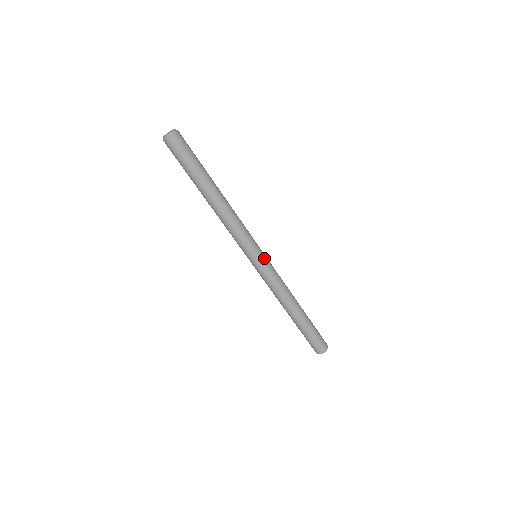
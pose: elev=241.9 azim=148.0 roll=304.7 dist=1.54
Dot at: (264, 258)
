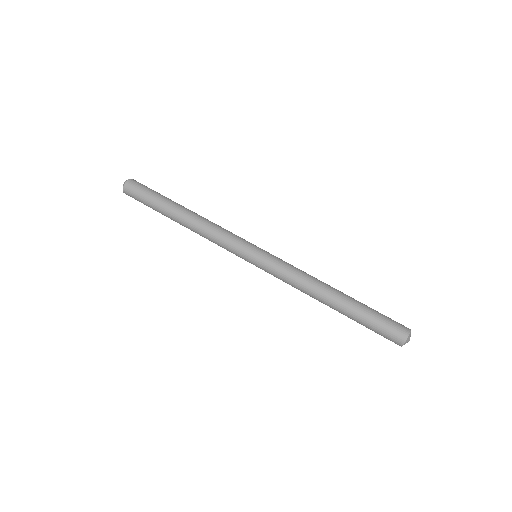
Dot at: occluded
